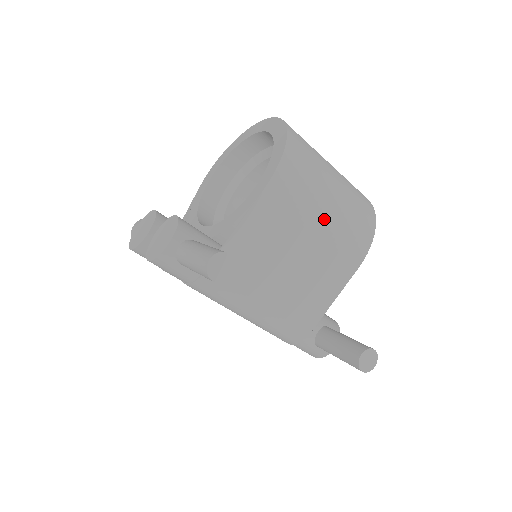
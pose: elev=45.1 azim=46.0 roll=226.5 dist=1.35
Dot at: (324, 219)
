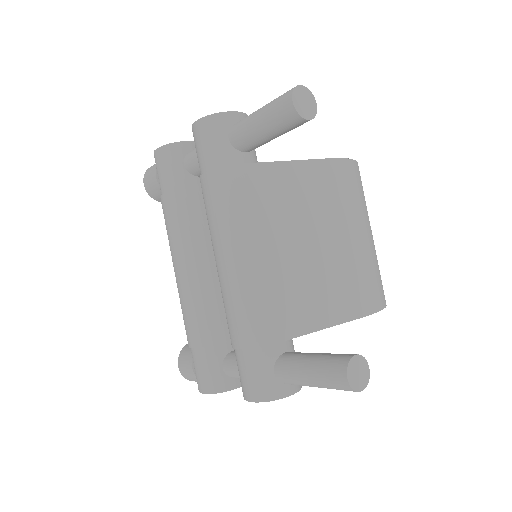
Dot at: (358, 237)
